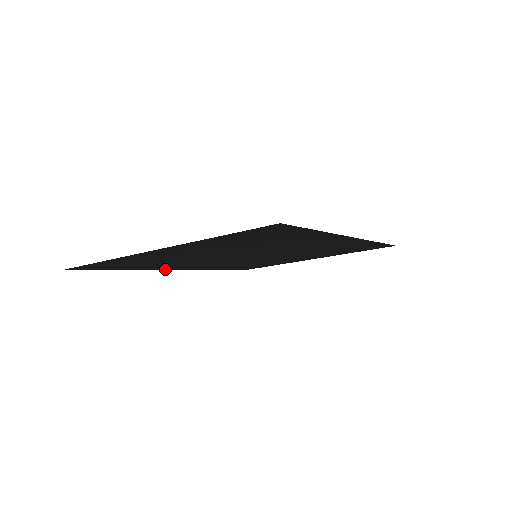
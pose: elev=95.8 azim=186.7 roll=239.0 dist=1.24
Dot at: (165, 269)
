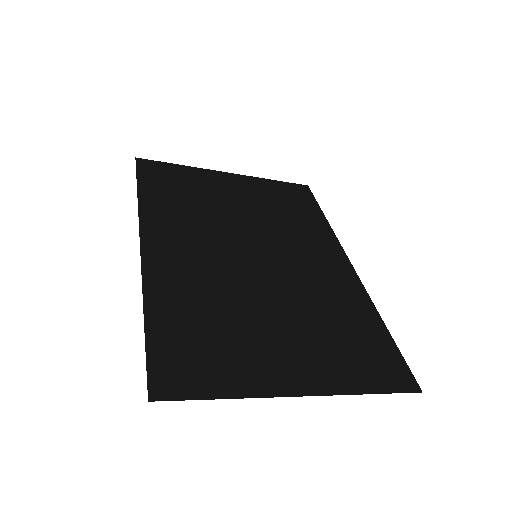
Dot at: (147, 265)
